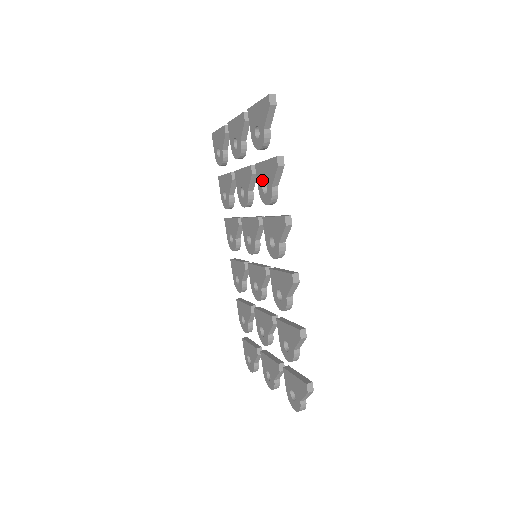
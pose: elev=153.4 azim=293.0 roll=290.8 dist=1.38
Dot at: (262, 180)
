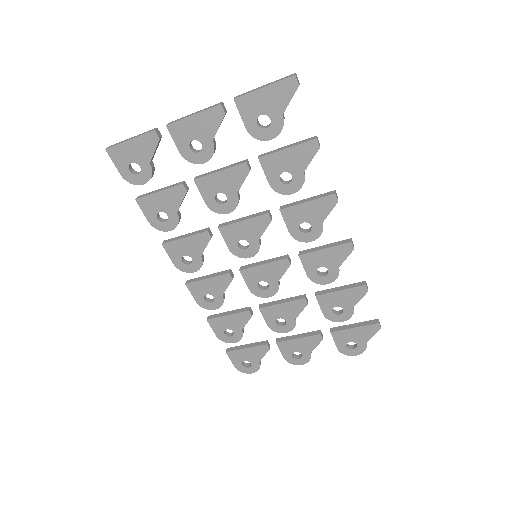
Dot at: (279, 171)
